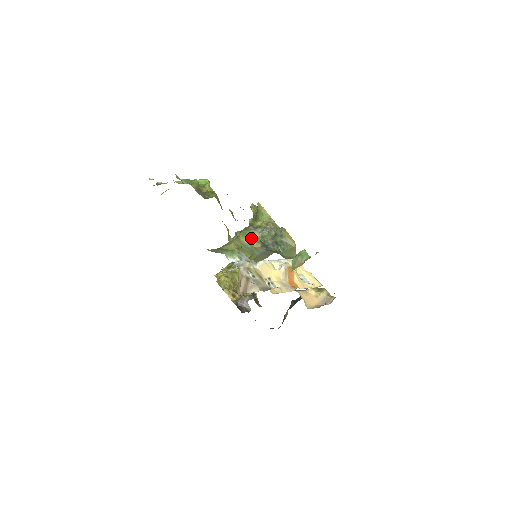
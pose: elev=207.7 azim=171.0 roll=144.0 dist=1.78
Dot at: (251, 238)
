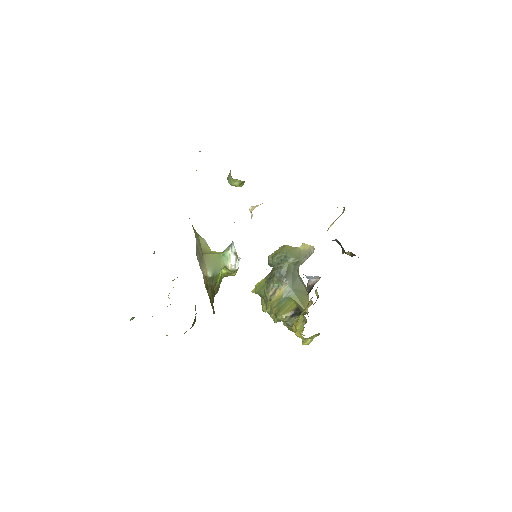
Dot at: (273, 295)
